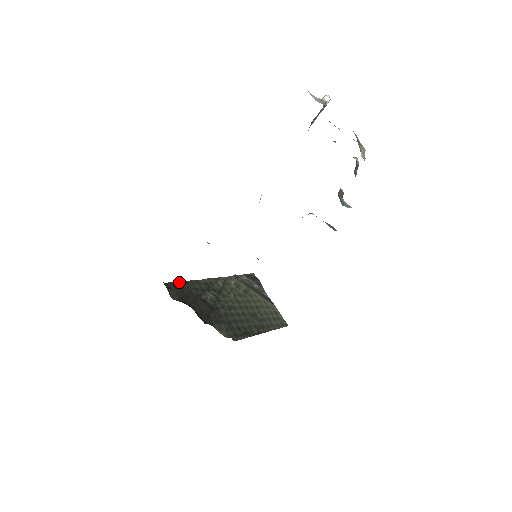
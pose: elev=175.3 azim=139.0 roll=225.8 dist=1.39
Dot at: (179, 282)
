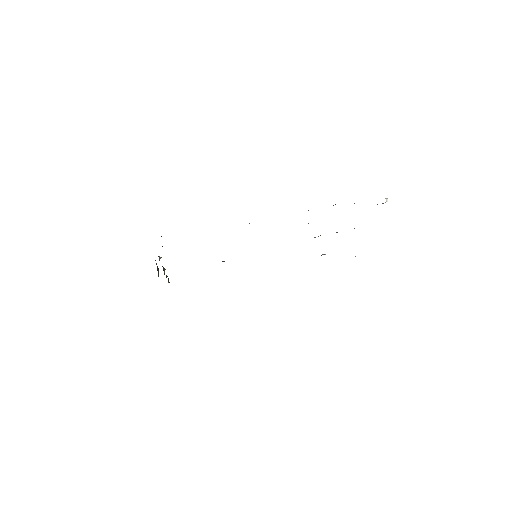
Dot at: occluded
